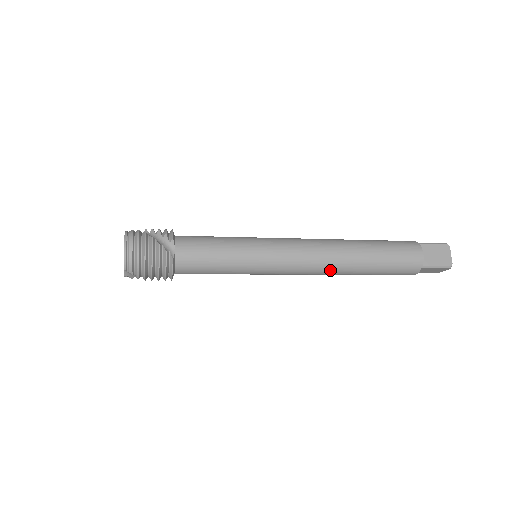
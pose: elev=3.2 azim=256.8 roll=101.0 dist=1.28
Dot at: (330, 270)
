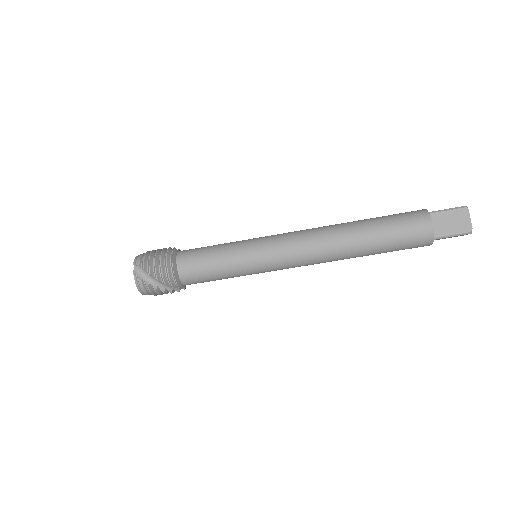
Dot at: (326, 234)
